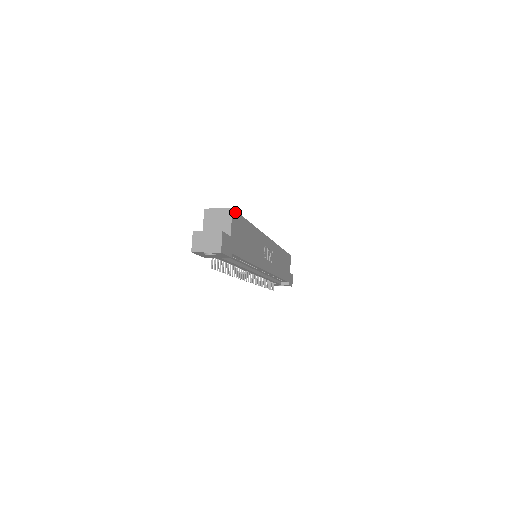
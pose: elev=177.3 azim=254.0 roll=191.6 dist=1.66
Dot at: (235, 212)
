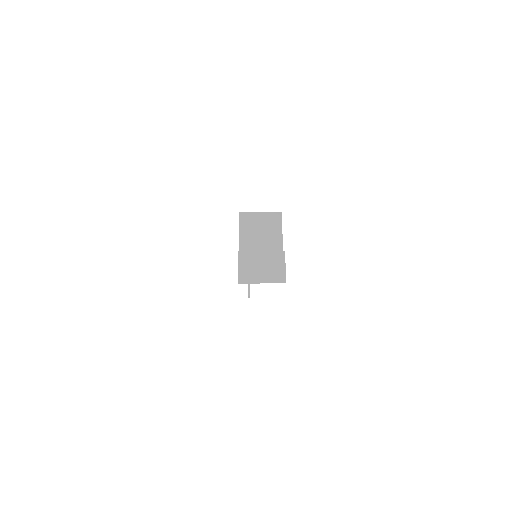
Dot at: occluded
